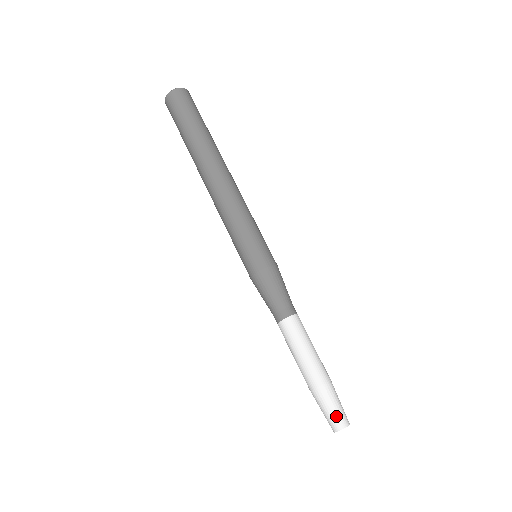
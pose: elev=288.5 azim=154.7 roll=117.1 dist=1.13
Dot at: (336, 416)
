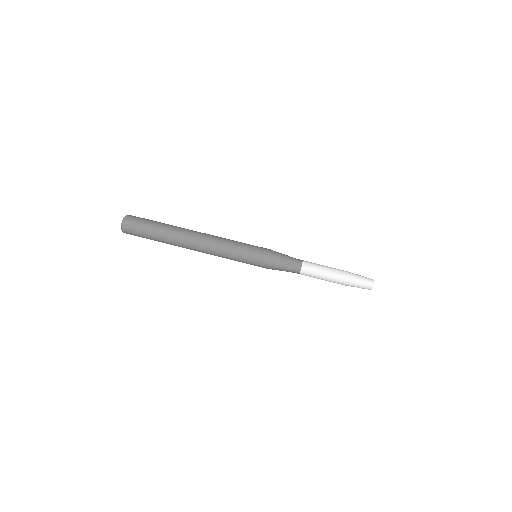
Dot at: (366, 278)
